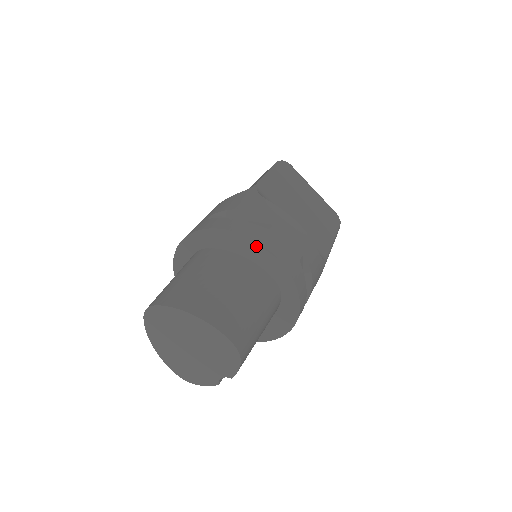
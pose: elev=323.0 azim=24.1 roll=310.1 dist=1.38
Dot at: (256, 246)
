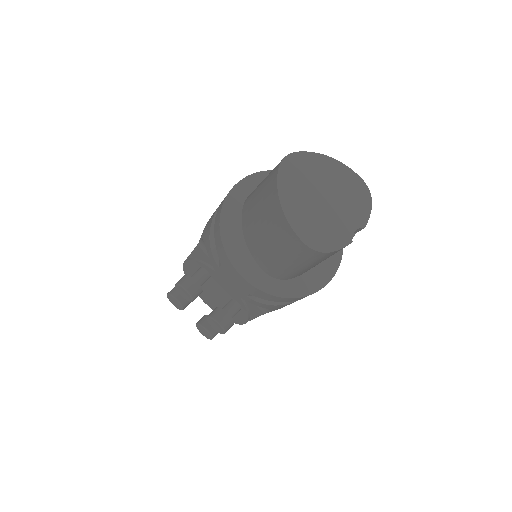
Dot at: occluded
